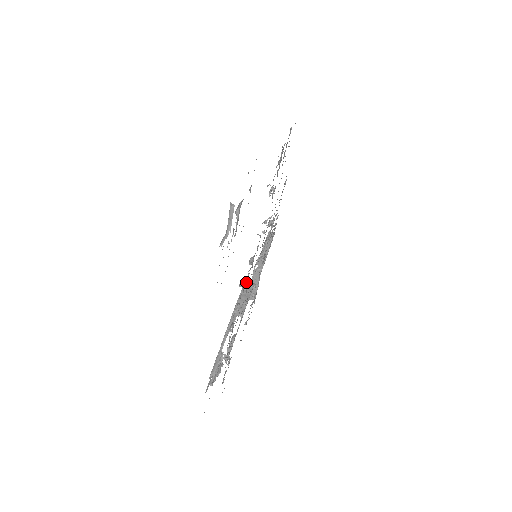
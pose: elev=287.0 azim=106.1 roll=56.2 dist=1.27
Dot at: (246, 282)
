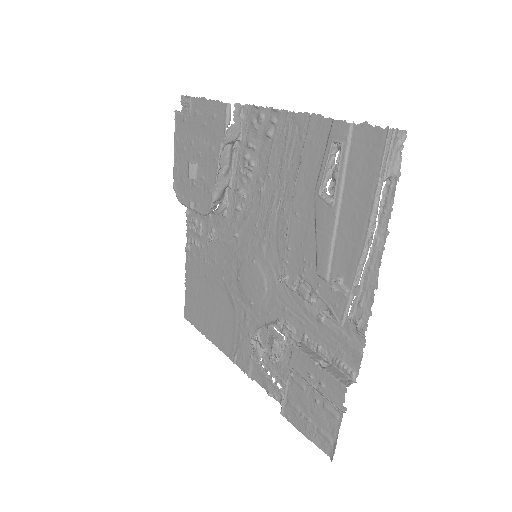
Dot at: occluded
